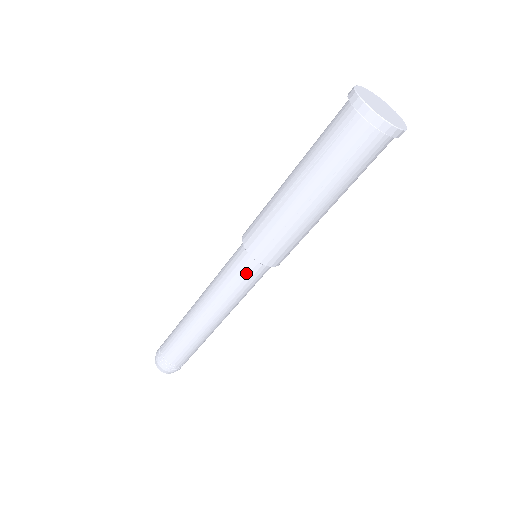
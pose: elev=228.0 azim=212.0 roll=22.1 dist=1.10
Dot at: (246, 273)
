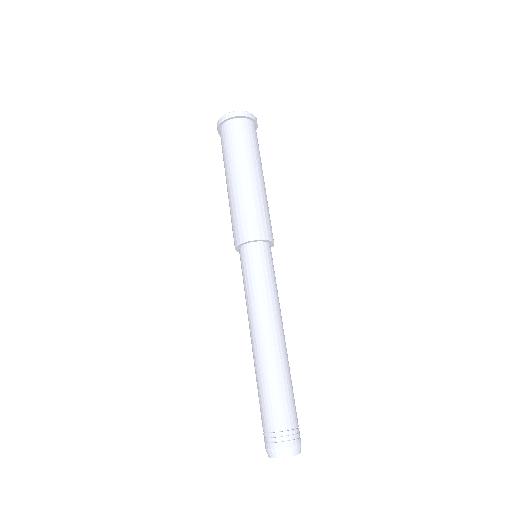
Dot at: (267, 260)
